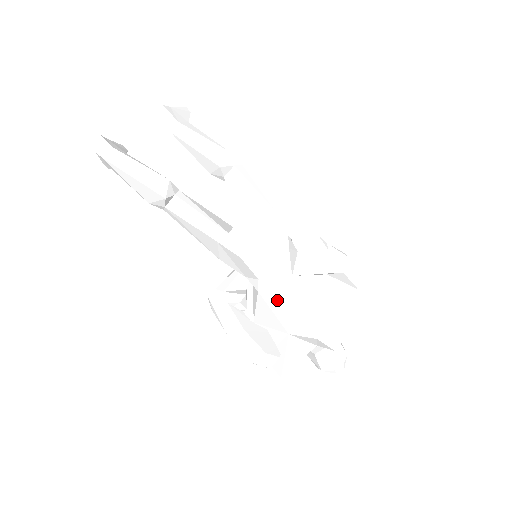
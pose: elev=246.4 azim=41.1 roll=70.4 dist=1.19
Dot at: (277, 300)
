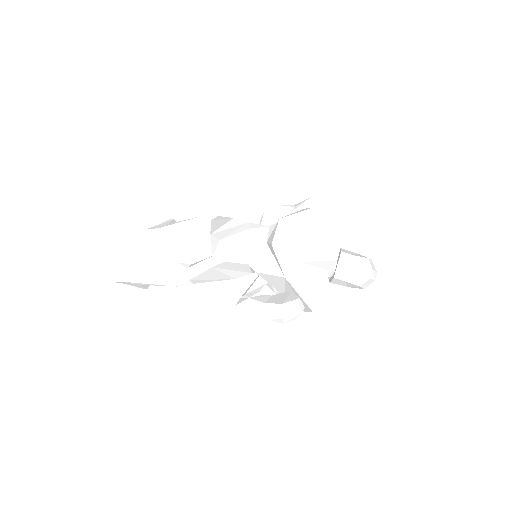
Dot at: (267, 265)
